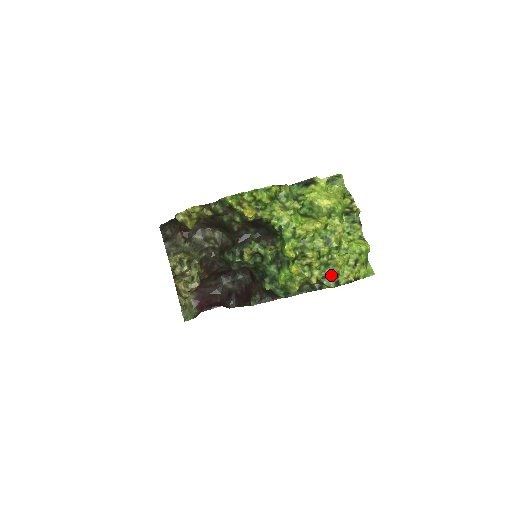
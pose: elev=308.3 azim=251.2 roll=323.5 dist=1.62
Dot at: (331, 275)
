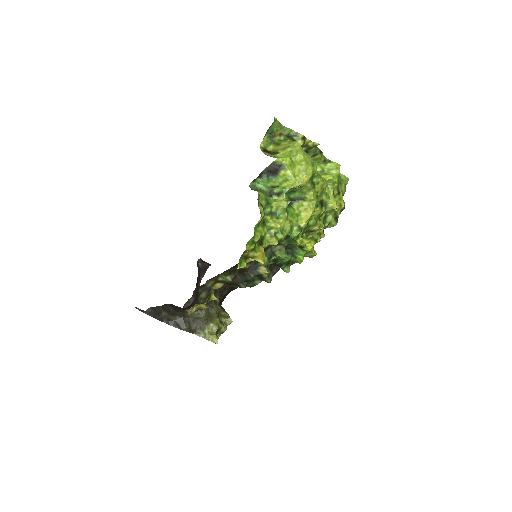
Dot at: occluded
